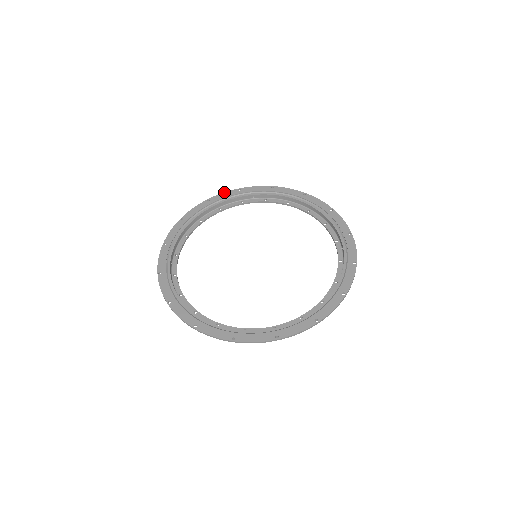
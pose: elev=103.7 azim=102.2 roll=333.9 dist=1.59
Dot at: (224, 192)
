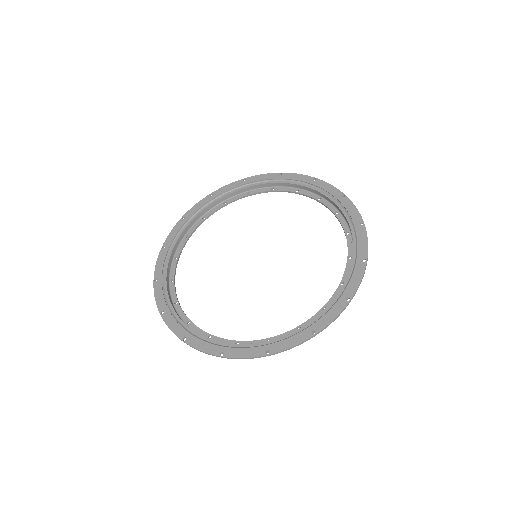
Dot at: (228, 184)
